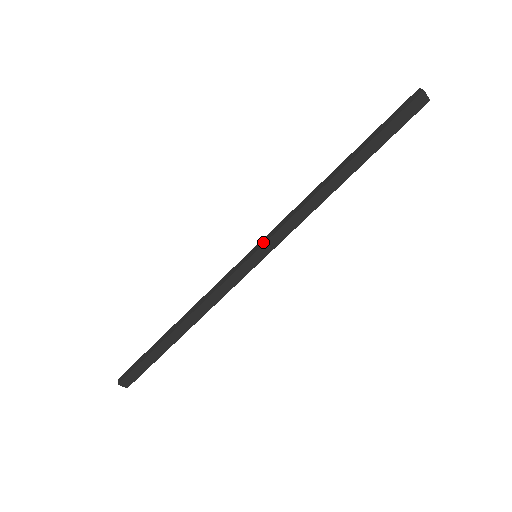
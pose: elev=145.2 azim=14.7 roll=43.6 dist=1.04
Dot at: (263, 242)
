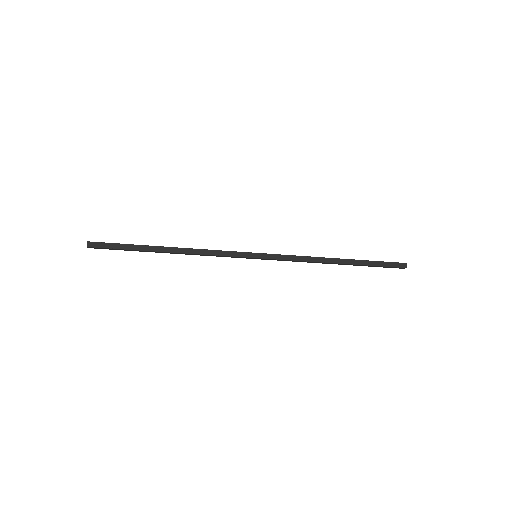
Dot at: (269, 257)
